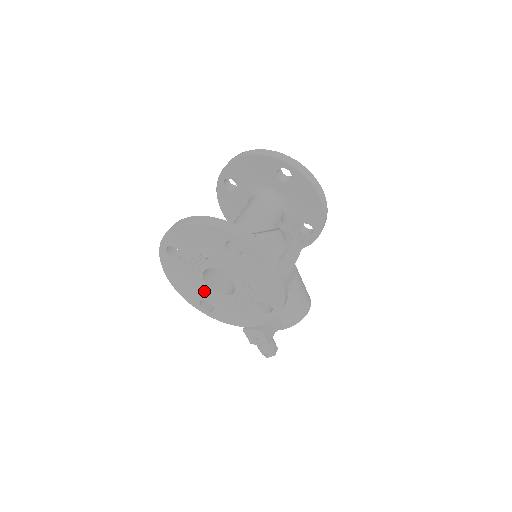
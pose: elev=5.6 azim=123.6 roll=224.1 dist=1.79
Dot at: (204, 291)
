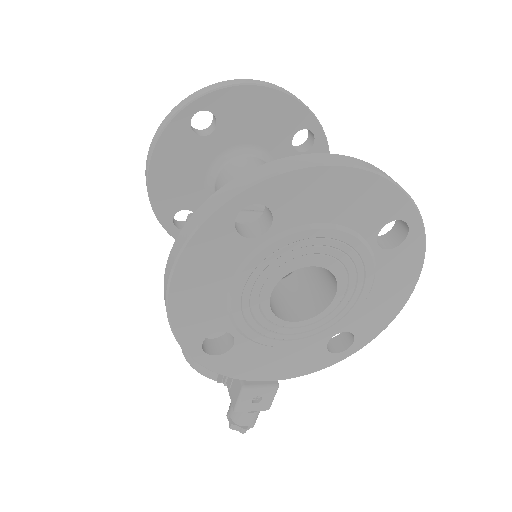
Dot at: (250, 312)
